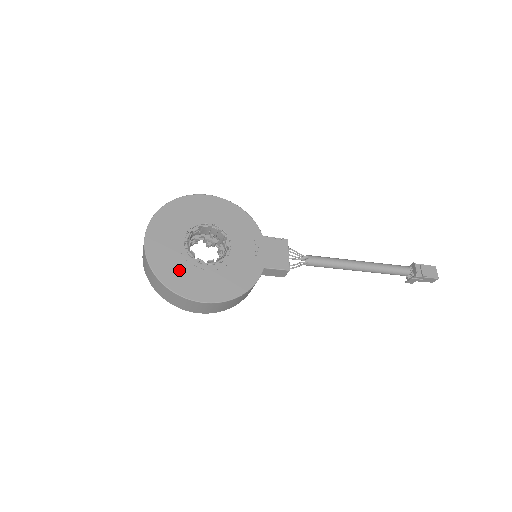
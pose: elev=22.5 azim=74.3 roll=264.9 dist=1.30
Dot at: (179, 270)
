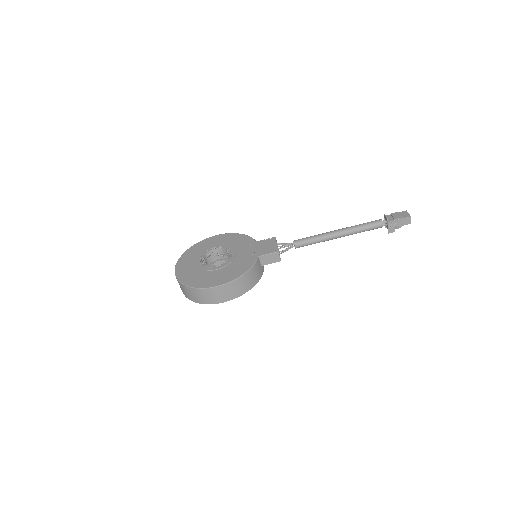
Dot at: (198, 276)
